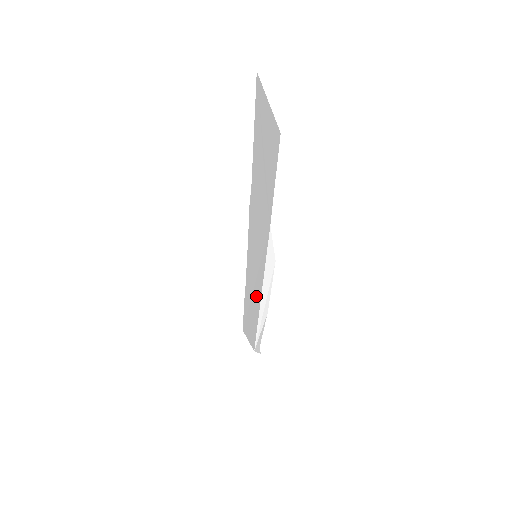
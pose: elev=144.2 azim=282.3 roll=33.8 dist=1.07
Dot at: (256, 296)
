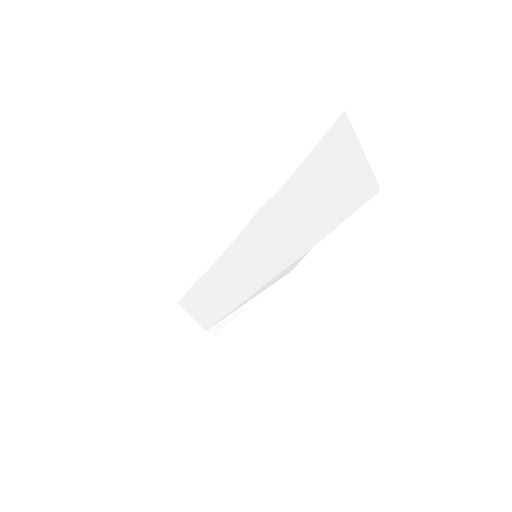
Dot at: (239, 289)
